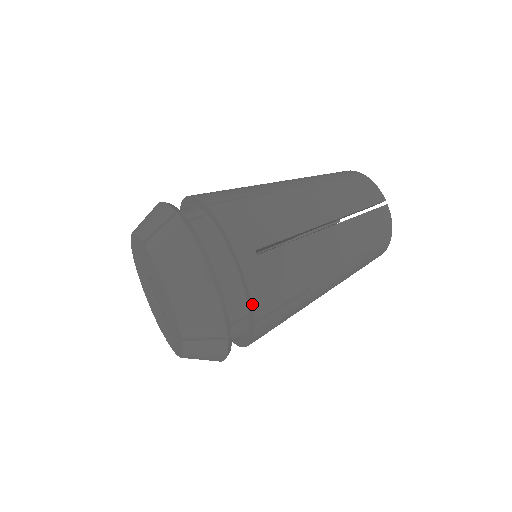
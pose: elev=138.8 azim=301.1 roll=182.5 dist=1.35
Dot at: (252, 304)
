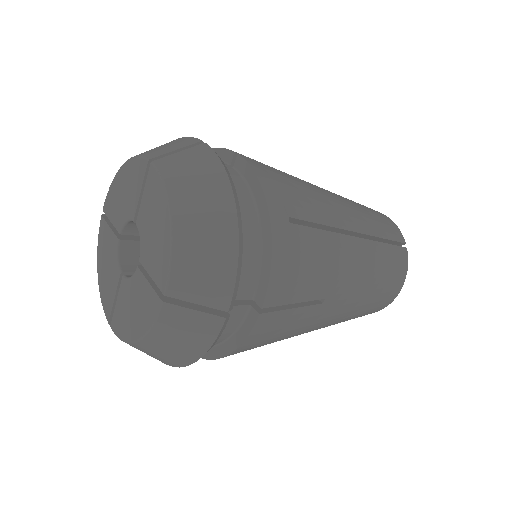
Dot at: (269, 280)
